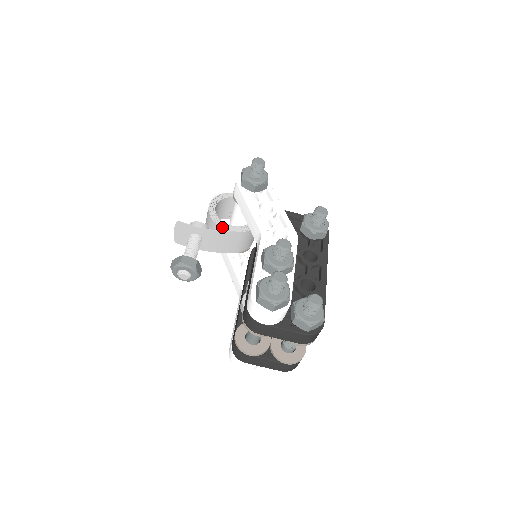
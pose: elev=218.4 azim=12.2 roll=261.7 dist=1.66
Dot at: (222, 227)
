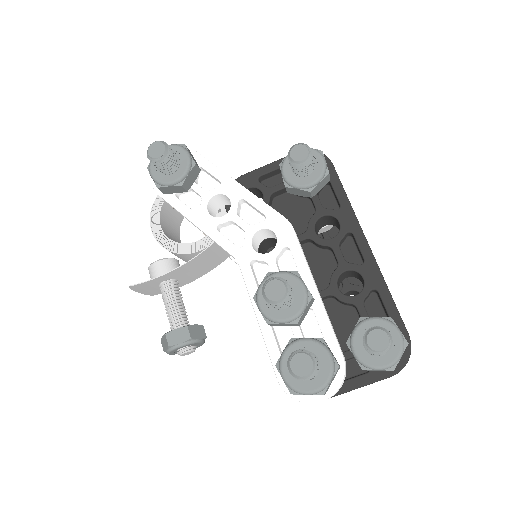
Dot at: (186, 253)
